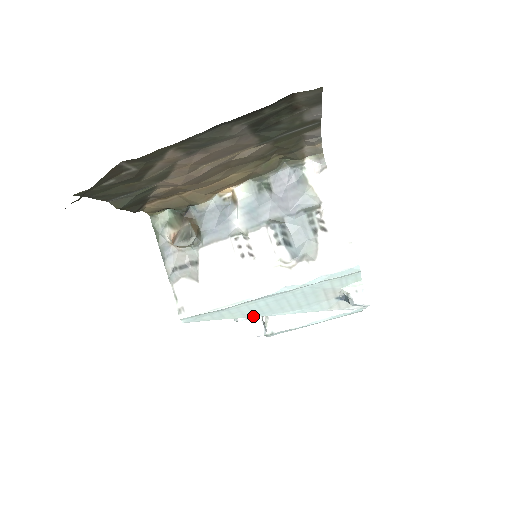
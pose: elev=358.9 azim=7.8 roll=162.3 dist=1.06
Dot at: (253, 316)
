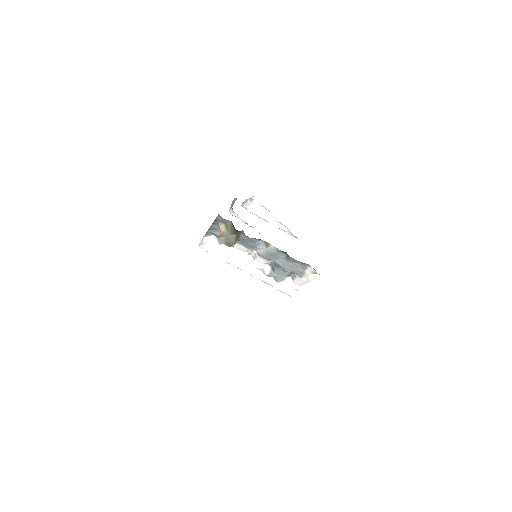
Dot at: occluded
